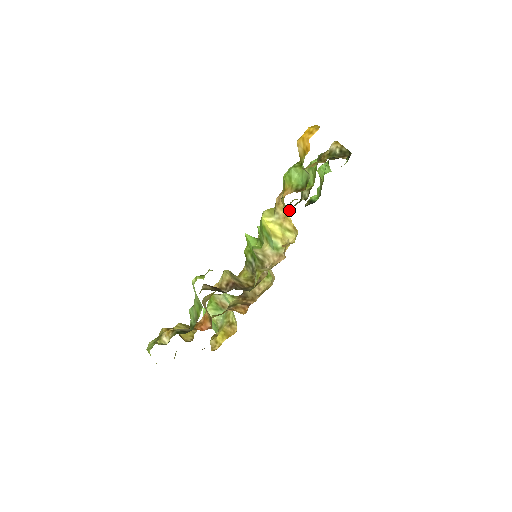
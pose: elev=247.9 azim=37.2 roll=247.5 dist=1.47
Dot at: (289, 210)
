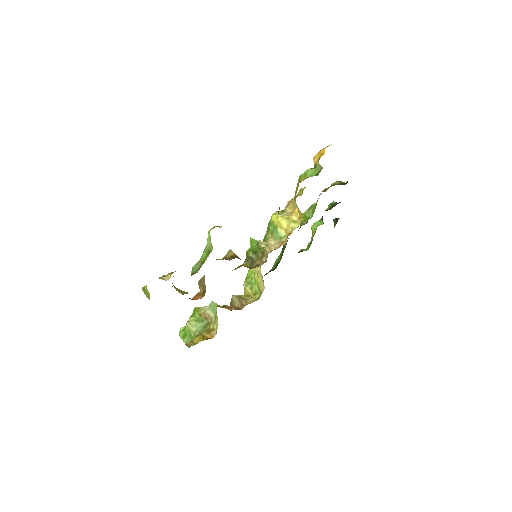
Dot at: occluded
